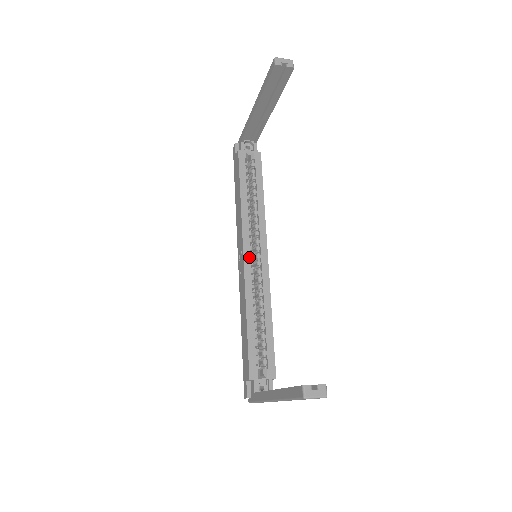
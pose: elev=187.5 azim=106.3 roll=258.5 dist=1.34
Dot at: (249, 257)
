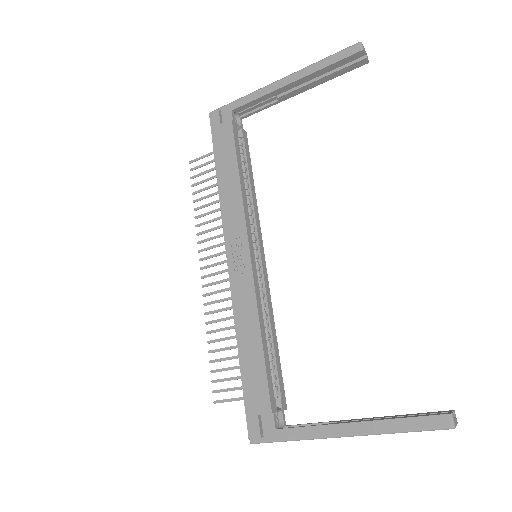
Dot at: (254, 256)
